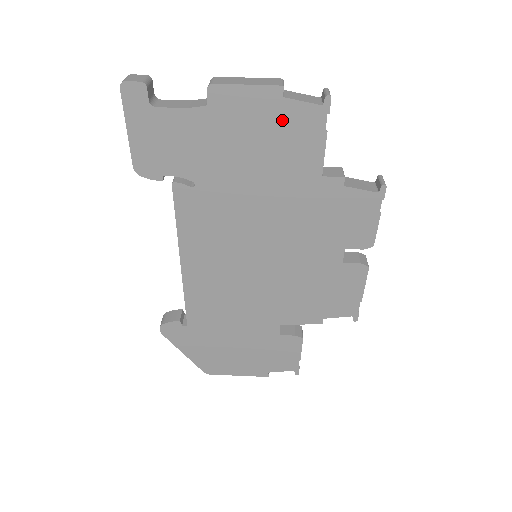
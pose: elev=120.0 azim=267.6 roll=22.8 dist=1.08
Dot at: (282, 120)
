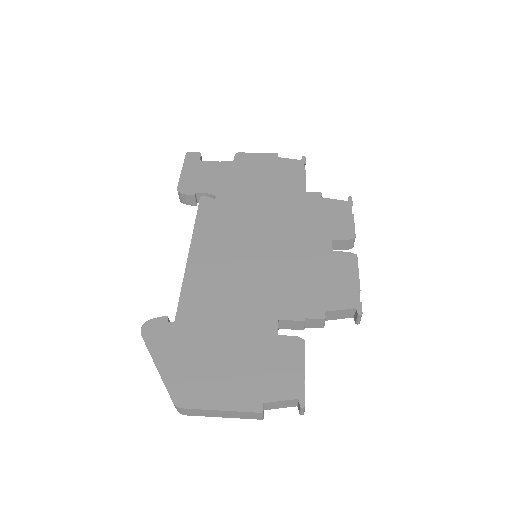
Dot at: (277, 166)
